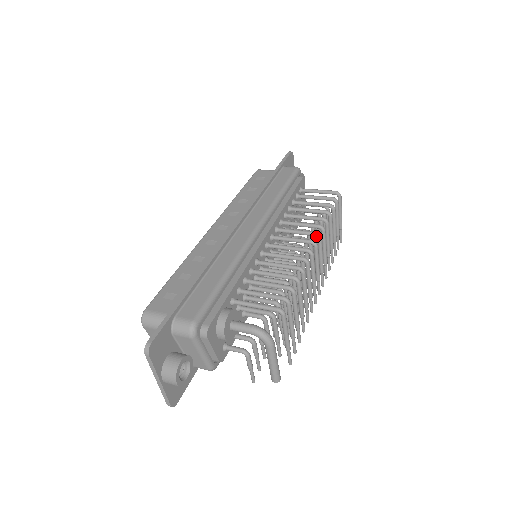
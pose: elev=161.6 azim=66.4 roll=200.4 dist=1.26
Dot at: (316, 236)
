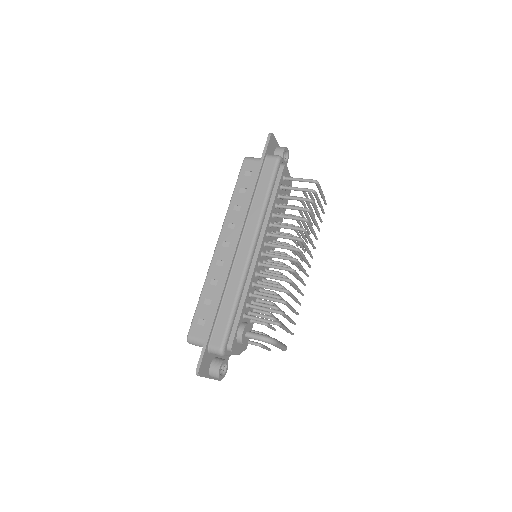
Dot at: occluded
